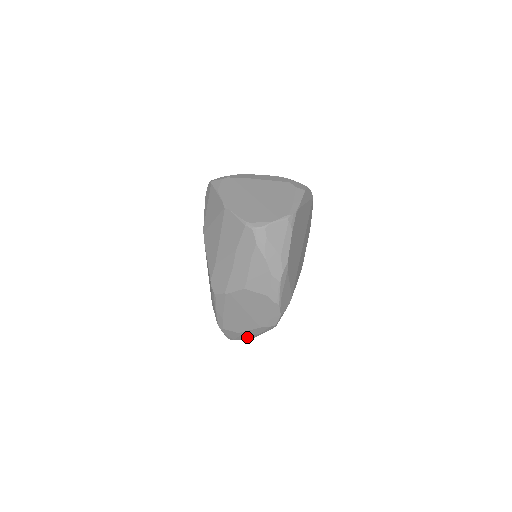
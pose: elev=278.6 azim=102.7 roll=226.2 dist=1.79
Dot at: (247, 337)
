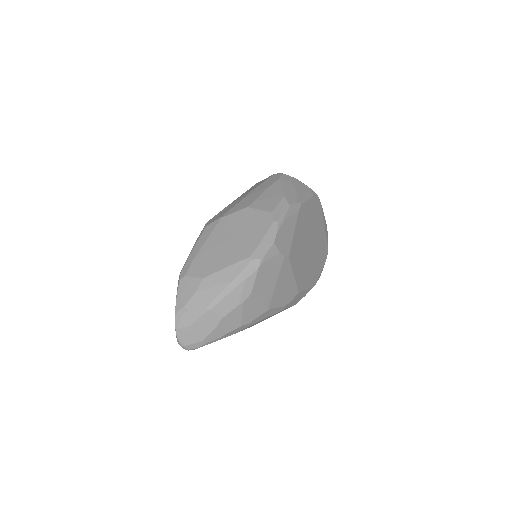
Dot at: (207, 298)
